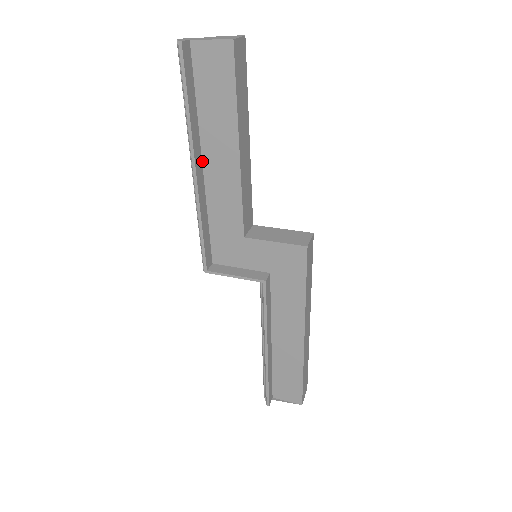
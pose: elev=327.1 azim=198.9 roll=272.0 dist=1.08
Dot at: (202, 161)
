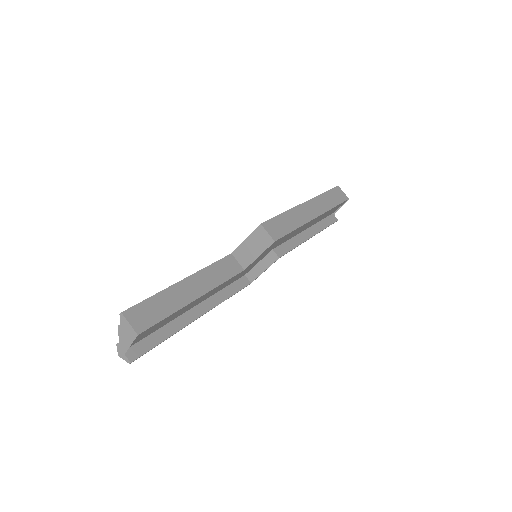
Dot at: (190, 309)
